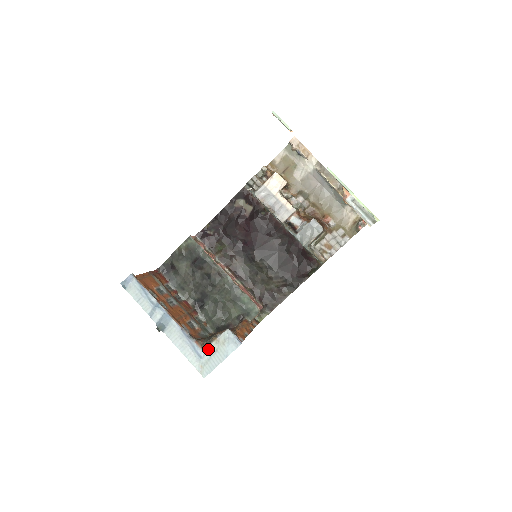
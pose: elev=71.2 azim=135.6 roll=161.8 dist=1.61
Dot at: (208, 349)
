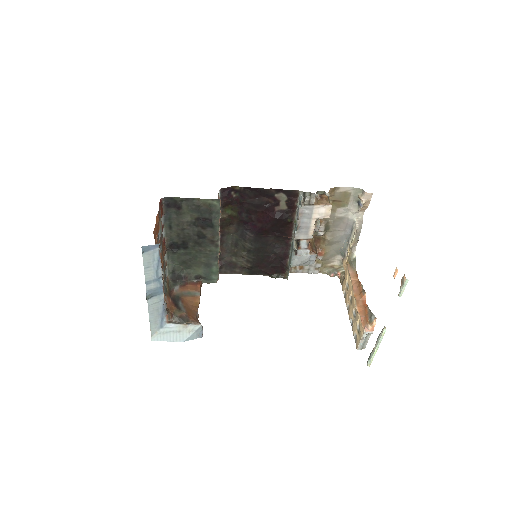
Dot at: (173, 326)
